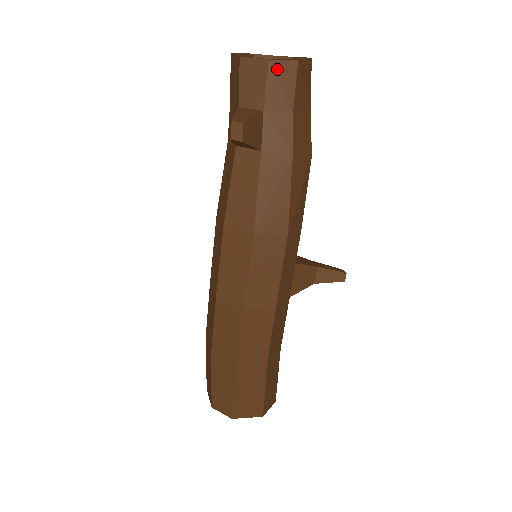
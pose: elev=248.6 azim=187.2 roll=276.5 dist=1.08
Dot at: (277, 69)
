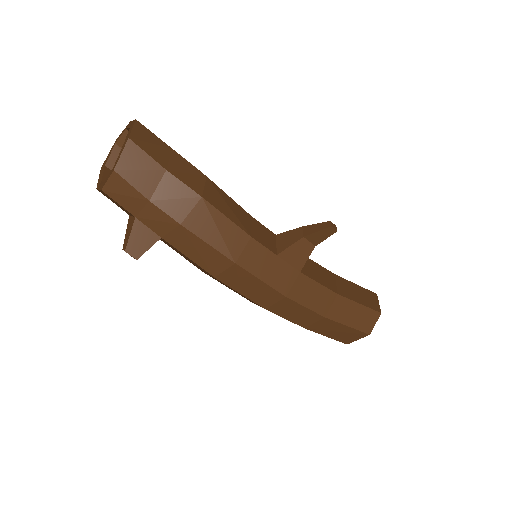
Dot at: (111, 189)
